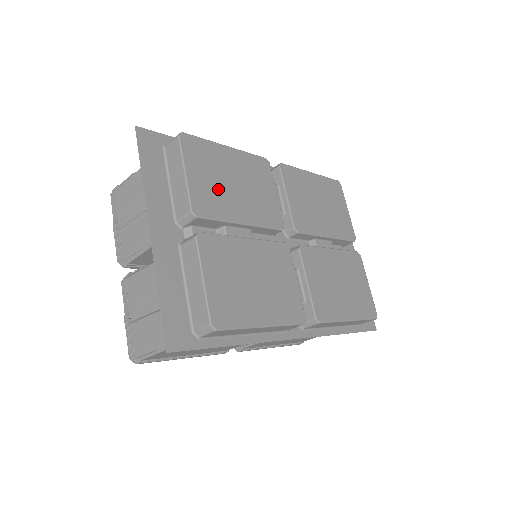
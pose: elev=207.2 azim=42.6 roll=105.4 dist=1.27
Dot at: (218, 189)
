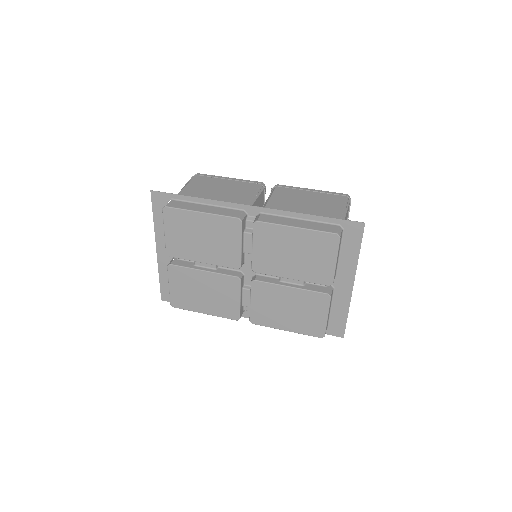
Dot at: (187, 242)
